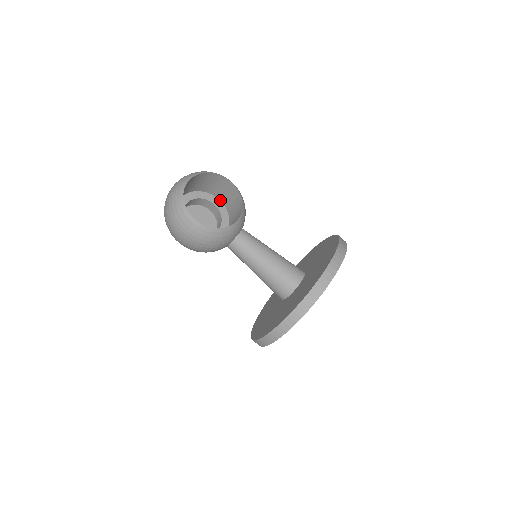
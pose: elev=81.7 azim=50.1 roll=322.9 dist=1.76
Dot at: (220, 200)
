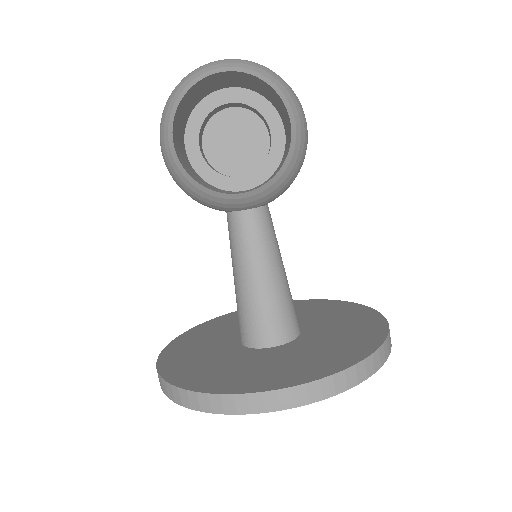
Dot at: occluded
